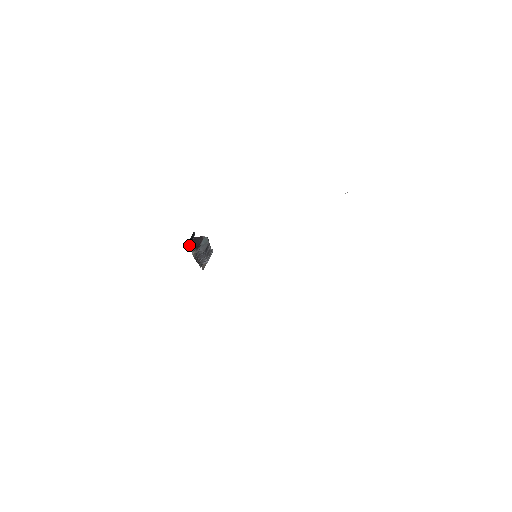
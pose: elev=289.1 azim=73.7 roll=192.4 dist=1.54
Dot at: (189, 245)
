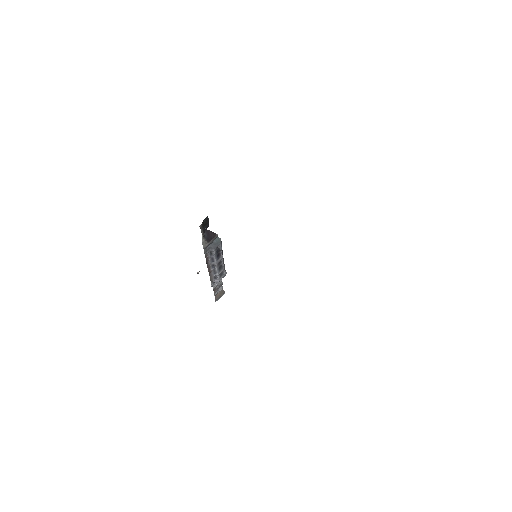
Dot at: (201, 229)
